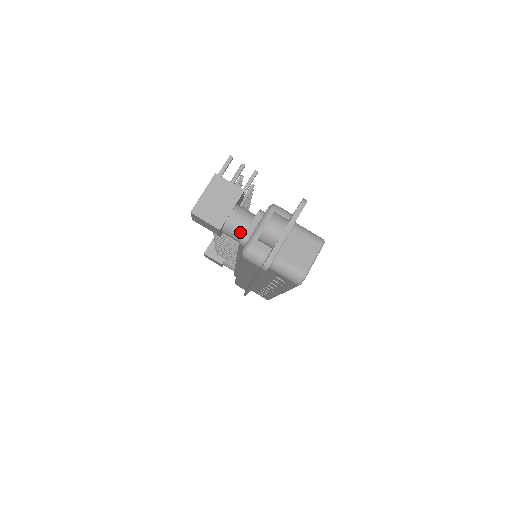
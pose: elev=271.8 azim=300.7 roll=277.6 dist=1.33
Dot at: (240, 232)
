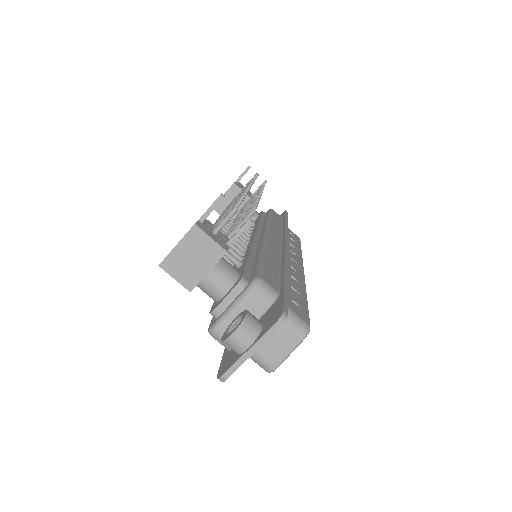
Dot at: (214, 297)
